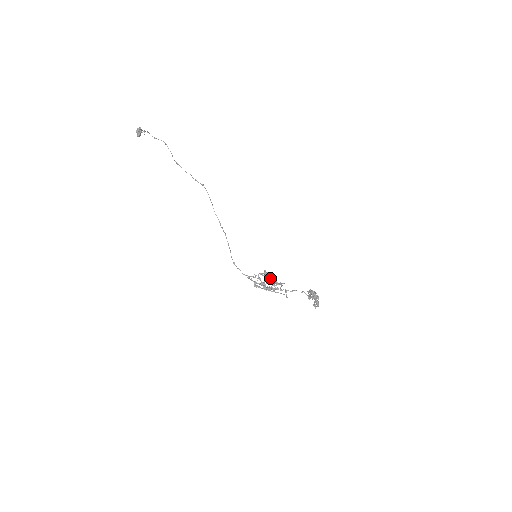
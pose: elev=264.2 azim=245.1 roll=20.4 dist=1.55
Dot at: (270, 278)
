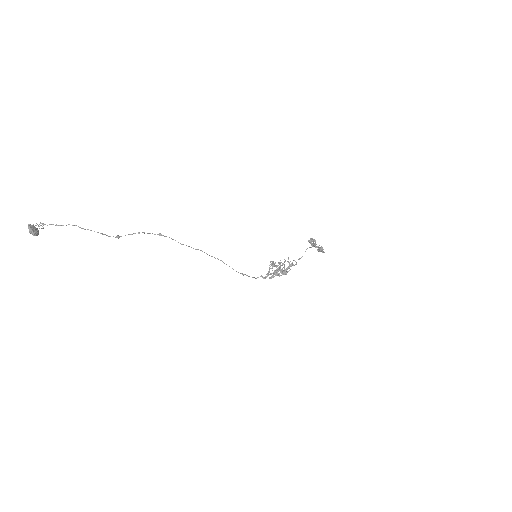
Dot at: (281, 271)
